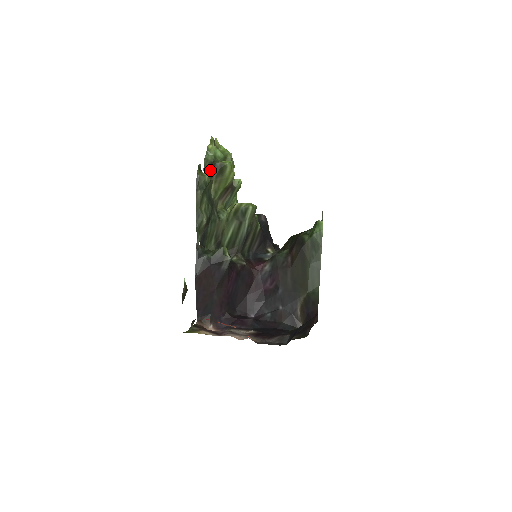
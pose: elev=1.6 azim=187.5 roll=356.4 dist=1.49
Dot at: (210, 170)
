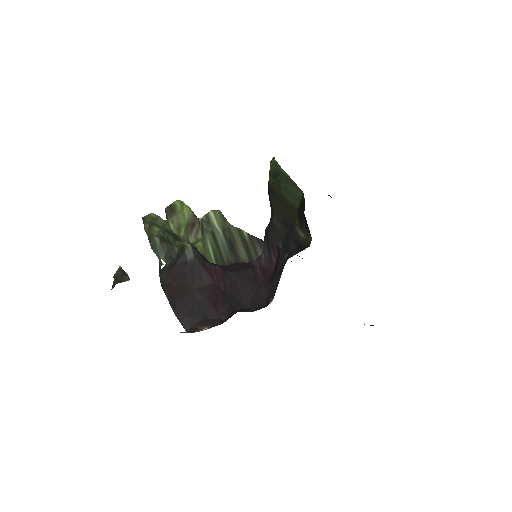
Dot at: occluded
